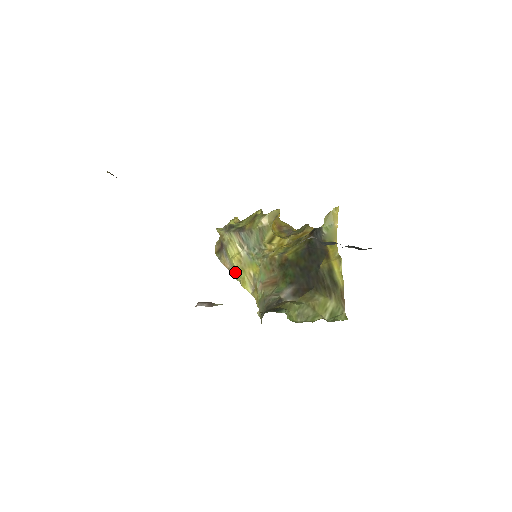
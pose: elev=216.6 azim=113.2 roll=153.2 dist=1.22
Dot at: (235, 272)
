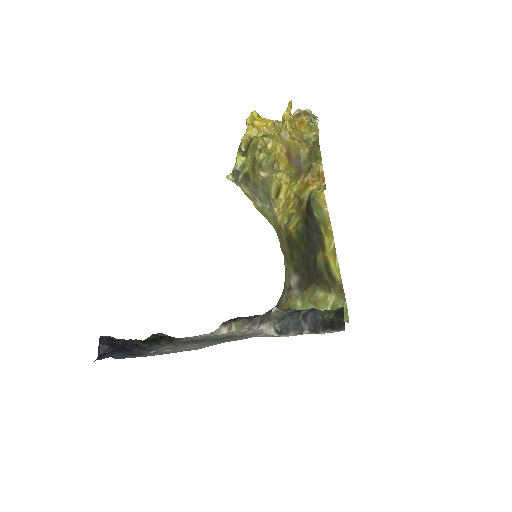
Dot at: occluded
